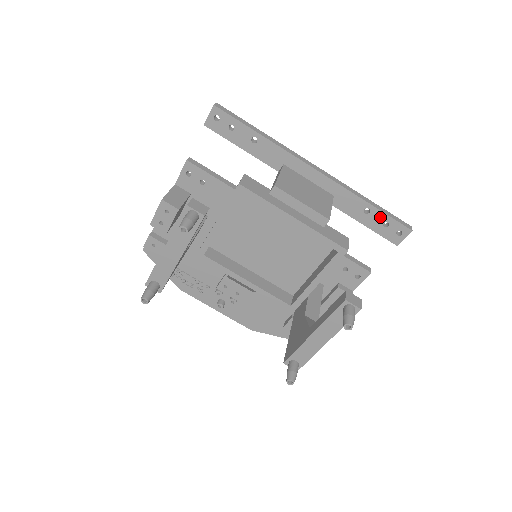
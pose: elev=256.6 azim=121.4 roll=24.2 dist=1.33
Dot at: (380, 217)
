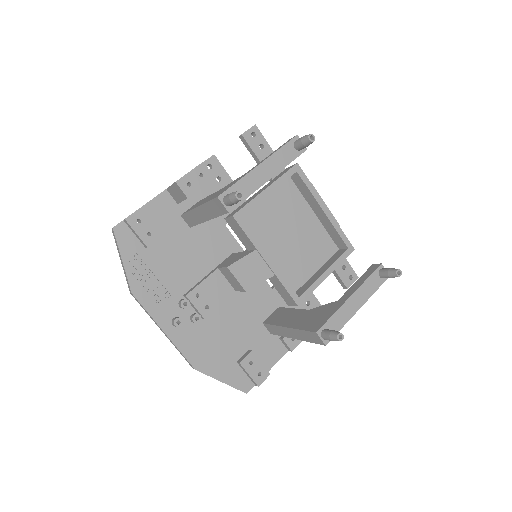
Dot at: occluded
